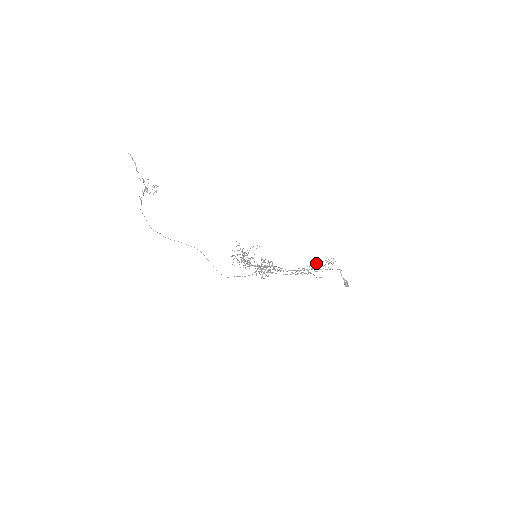
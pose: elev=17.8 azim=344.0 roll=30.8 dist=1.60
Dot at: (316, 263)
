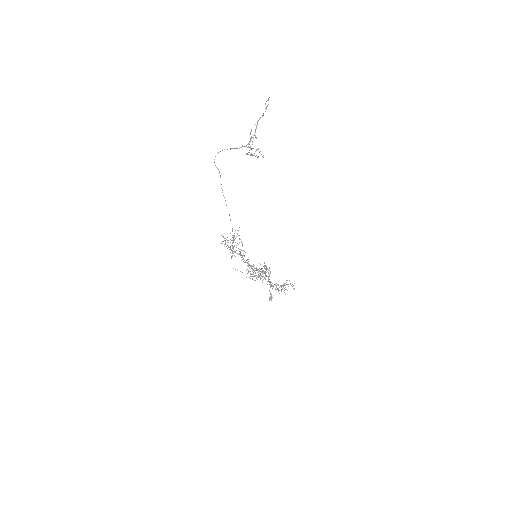
Dot at: (288, 284)
